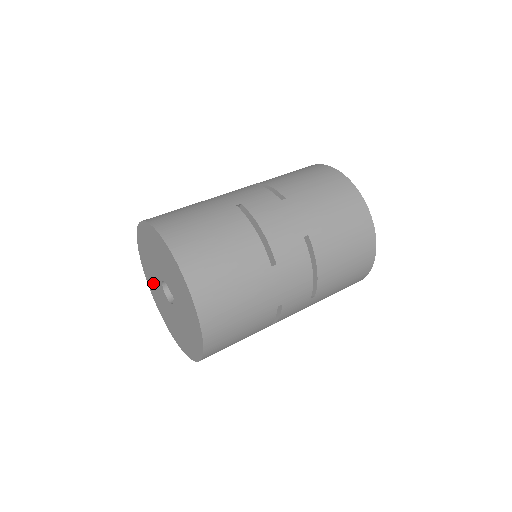
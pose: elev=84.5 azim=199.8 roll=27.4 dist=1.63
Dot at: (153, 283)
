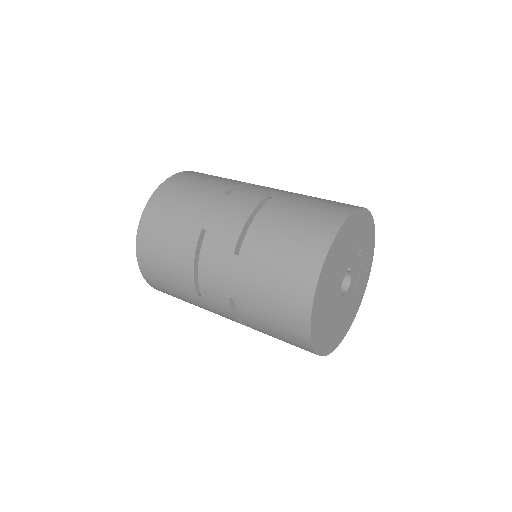
Dot at: occluded
